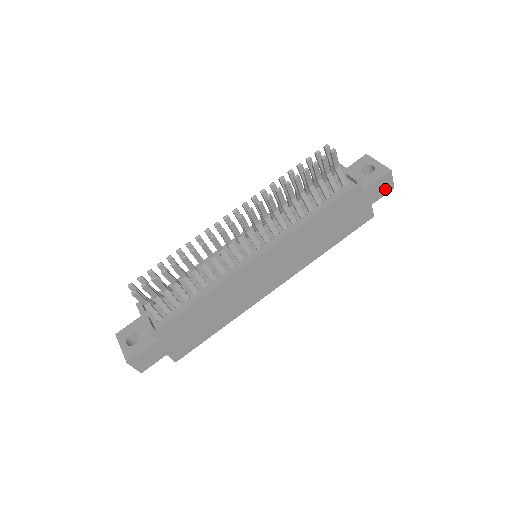
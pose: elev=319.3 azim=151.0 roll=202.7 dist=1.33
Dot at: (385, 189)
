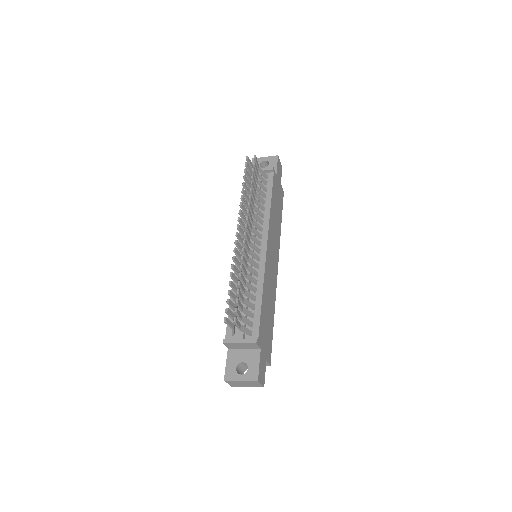
Dot at: (280, 170)
